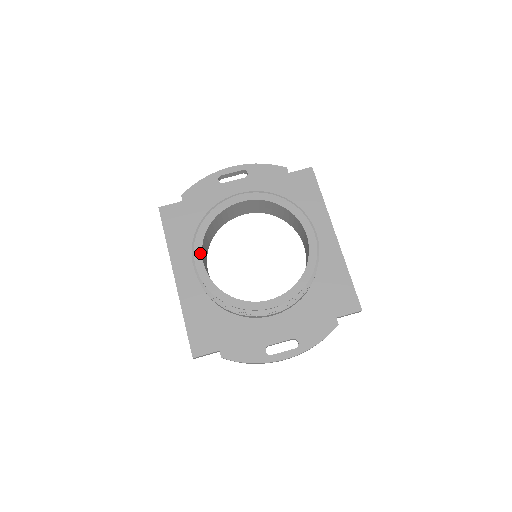
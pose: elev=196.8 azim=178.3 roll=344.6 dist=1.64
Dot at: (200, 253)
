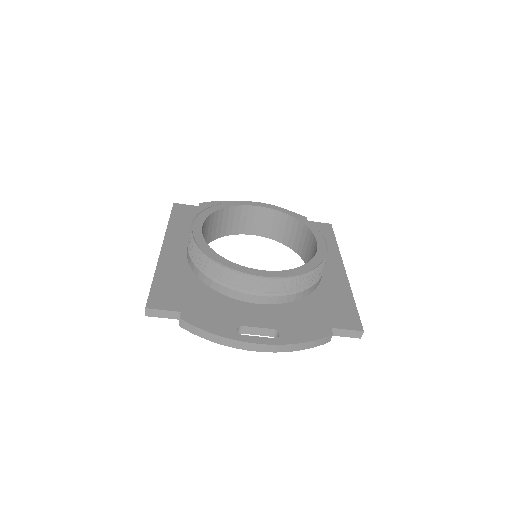
Dot at: (202, 221)
